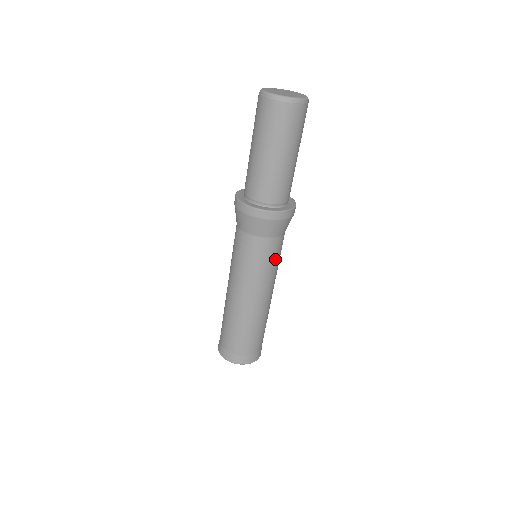
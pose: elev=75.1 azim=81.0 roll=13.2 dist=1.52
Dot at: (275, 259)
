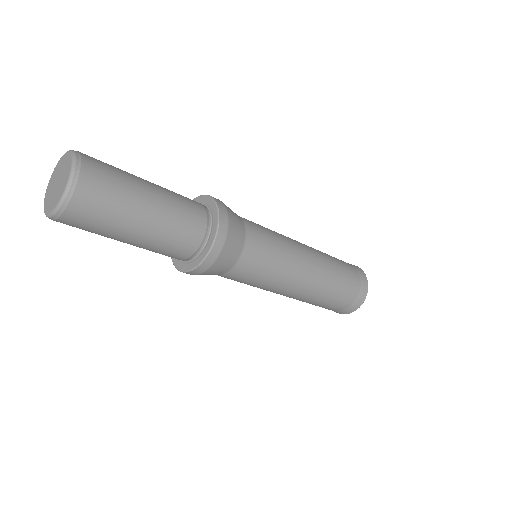
Dot at: (266, 263)
